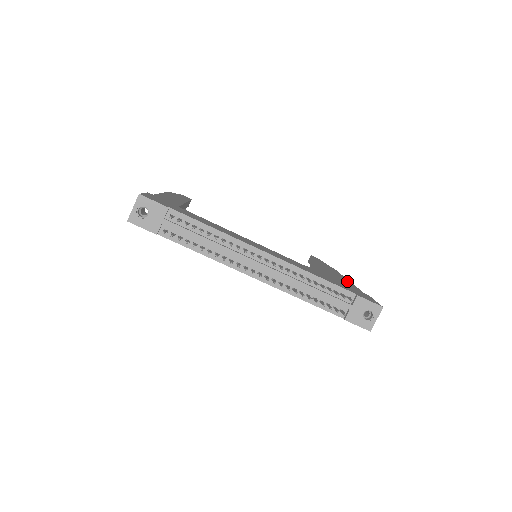
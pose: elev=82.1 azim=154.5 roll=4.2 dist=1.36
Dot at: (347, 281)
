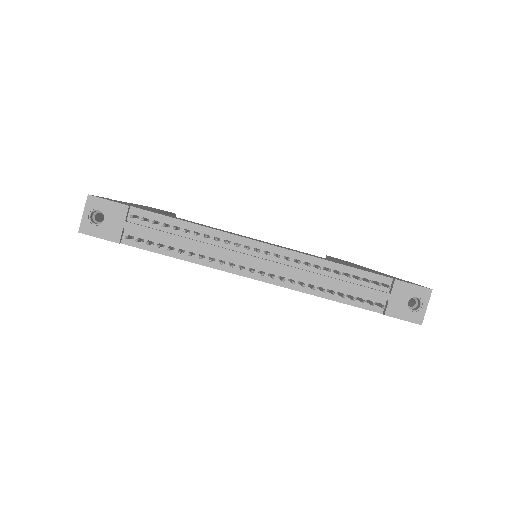
Dot at: (376, 271)
